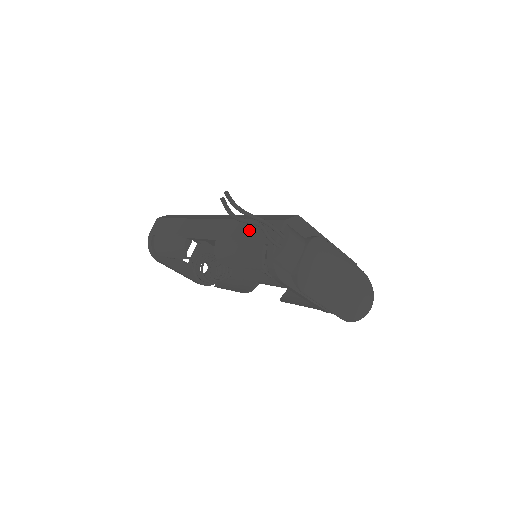
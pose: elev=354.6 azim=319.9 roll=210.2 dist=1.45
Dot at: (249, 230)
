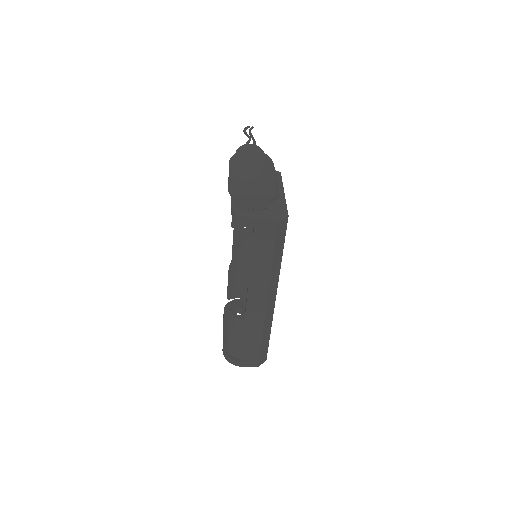
Dot at: occluded
